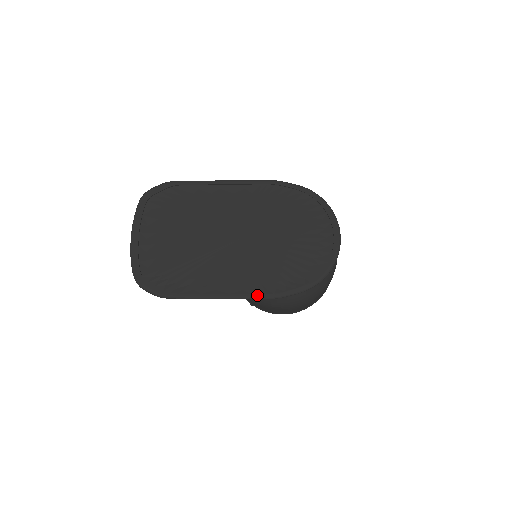
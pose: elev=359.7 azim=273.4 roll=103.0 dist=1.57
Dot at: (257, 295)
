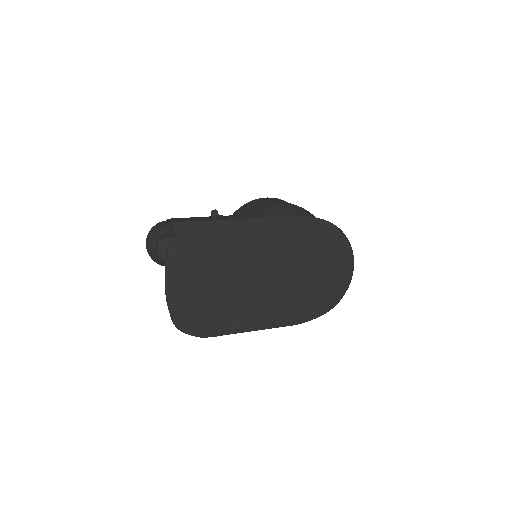
Dot at: (287, 324)
